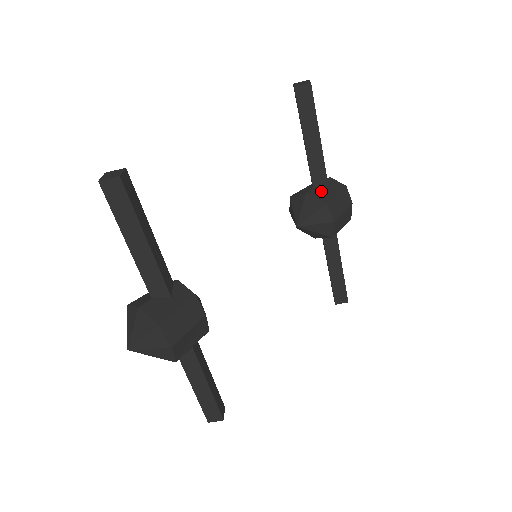
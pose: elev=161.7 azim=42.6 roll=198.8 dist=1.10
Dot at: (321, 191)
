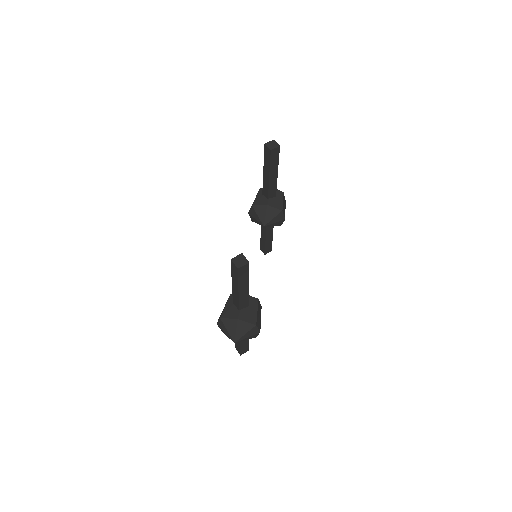
Dot at: (274, 201)
